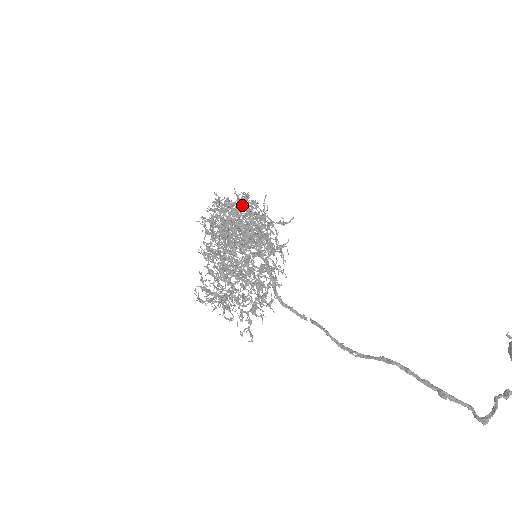
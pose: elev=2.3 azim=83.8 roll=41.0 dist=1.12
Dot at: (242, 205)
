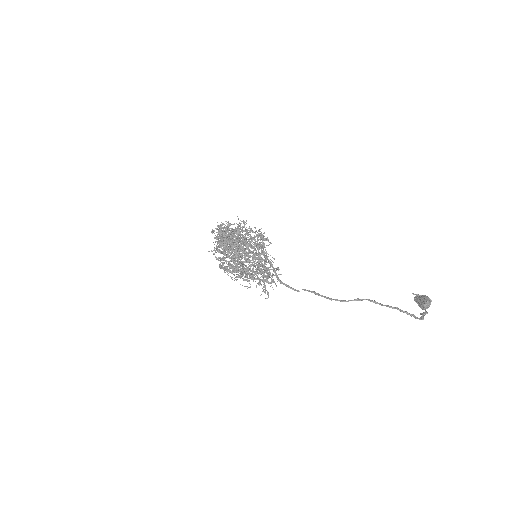
Dot at: occluded
